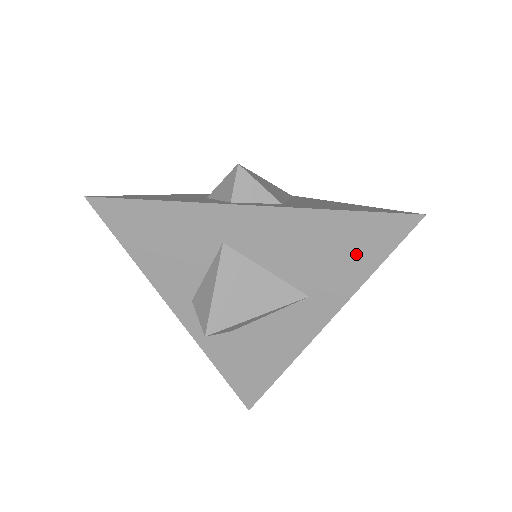
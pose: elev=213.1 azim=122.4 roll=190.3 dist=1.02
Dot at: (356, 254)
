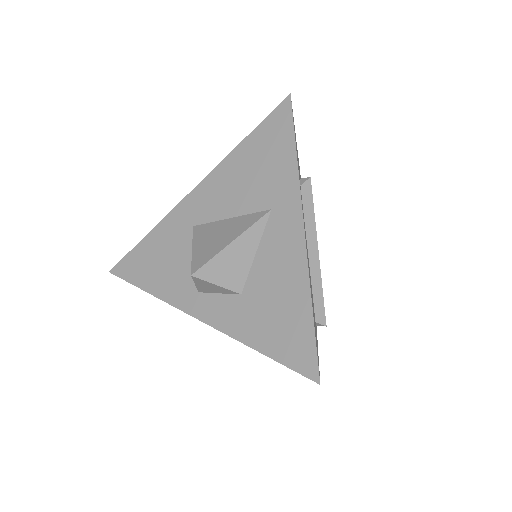
Dot at: (274, 152)
